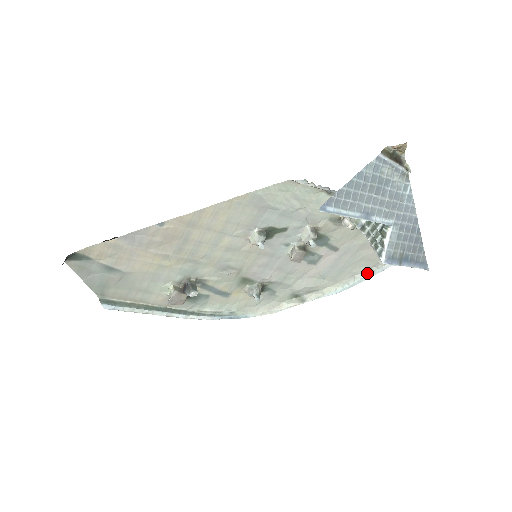
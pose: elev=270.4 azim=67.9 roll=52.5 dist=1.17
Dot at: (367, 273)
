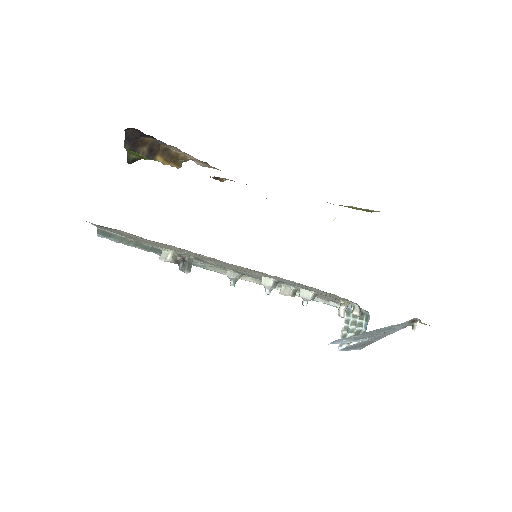
Dot at: (324, 301)
